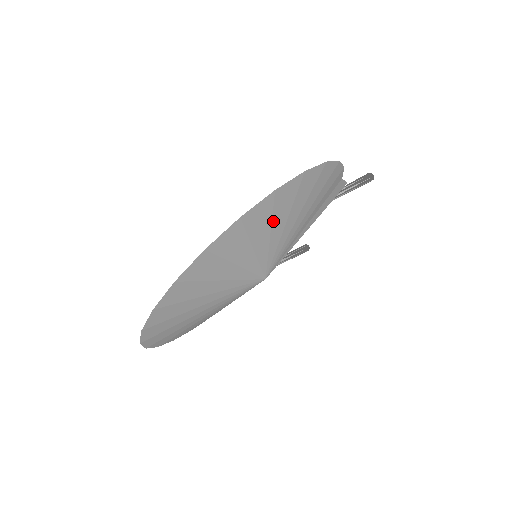
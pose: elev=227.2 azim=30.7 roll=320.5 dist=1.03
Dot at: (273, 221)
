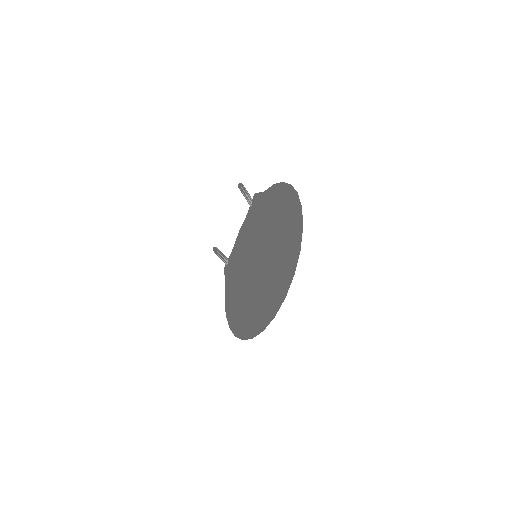
Dot at: occluded
